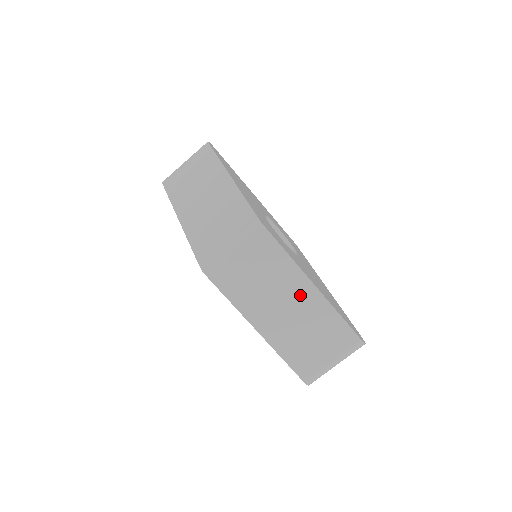
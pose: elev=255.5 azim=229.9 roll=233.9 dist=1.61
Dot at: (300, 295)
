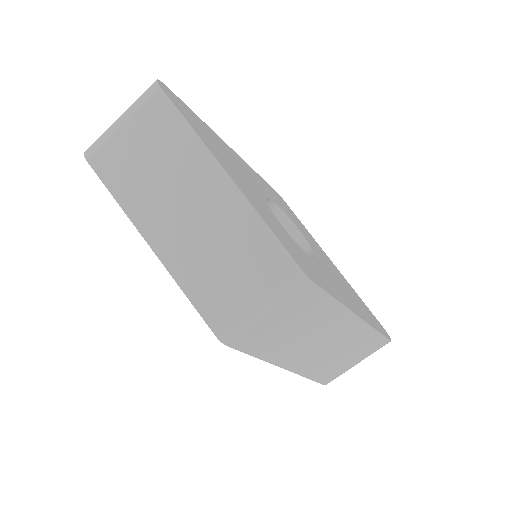
Dot at: (339, 328)
